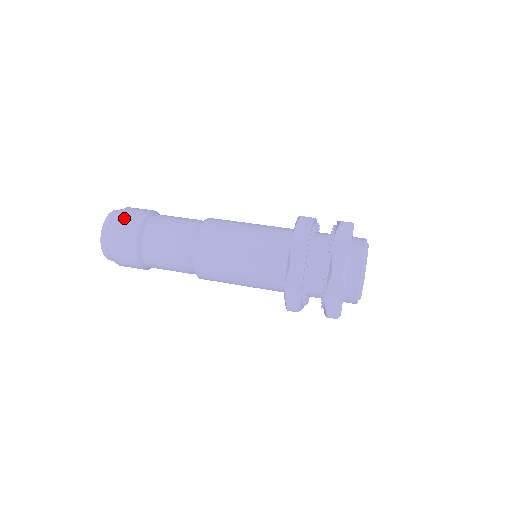
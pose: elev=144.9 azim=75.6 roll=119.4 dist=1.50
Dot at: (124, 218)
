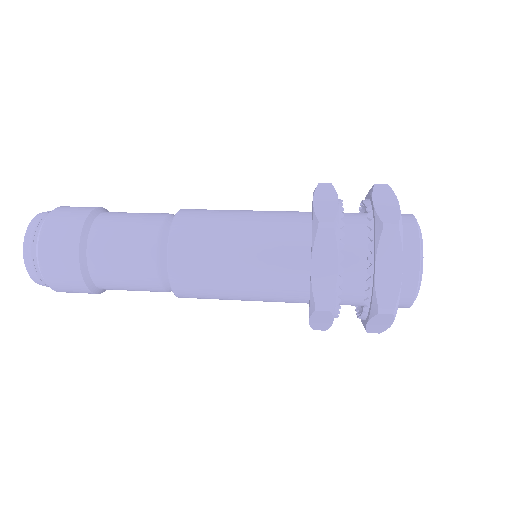
Dot at: (50, 246)
